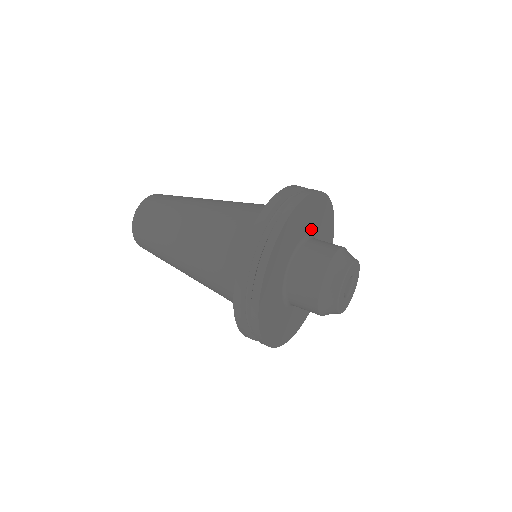
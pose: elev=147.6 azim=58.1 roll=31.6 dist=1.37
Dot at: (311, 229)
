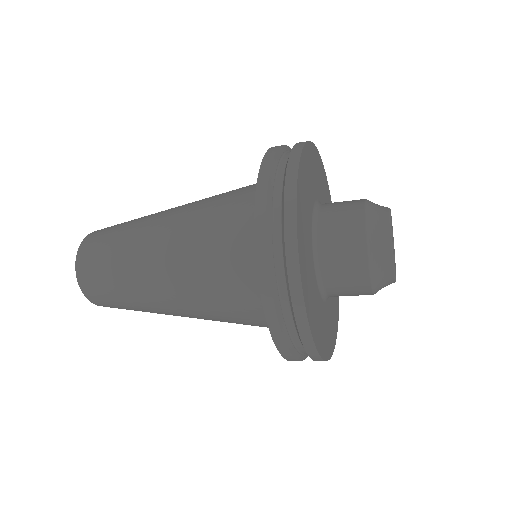
Dot at: (315, 194)
